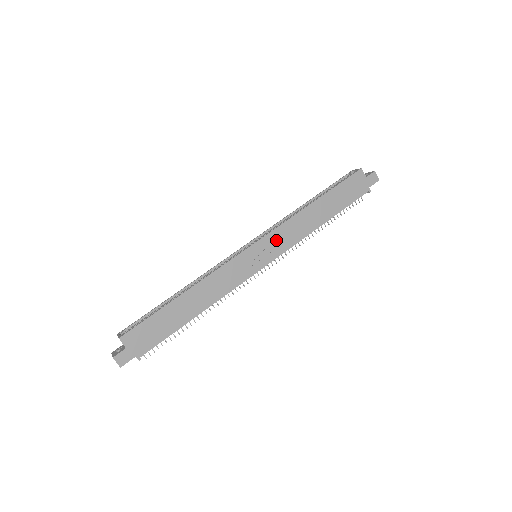
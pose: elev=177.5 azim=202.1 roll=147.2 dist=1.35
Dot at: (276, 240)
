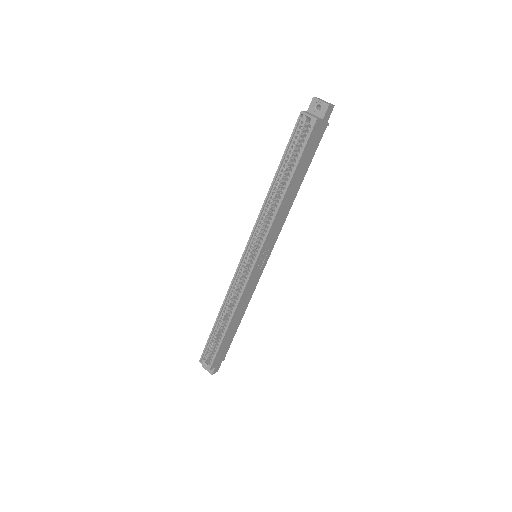
Dot at: (269, 242)
